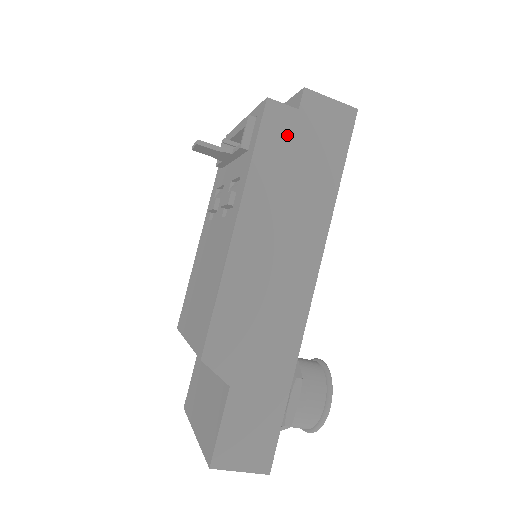
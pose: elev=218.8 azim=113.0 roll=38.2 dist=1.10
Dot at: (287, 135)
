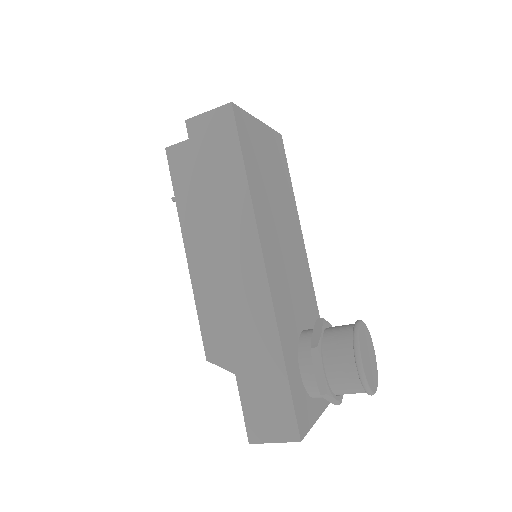
Dot at: (190, 164)
